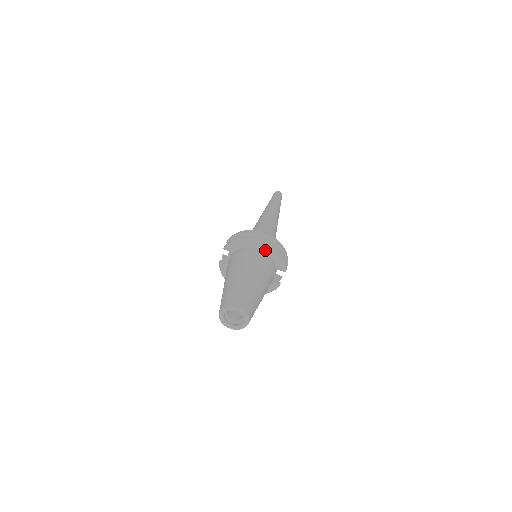
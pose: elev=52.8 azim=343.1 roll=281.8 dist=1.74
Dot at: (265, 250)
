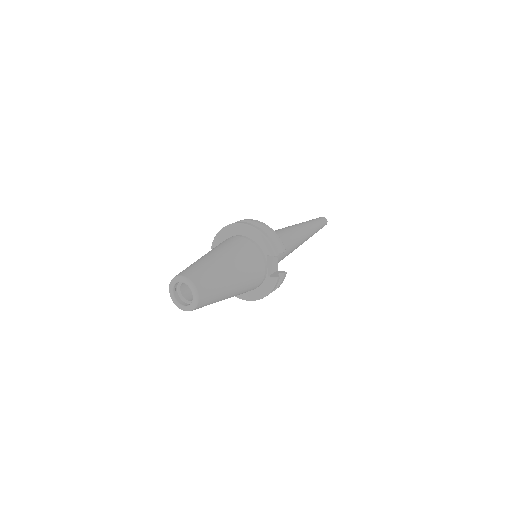
Dot at: (246, 234)
